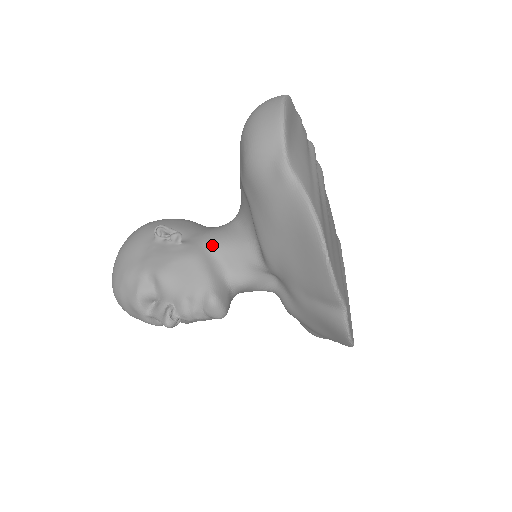
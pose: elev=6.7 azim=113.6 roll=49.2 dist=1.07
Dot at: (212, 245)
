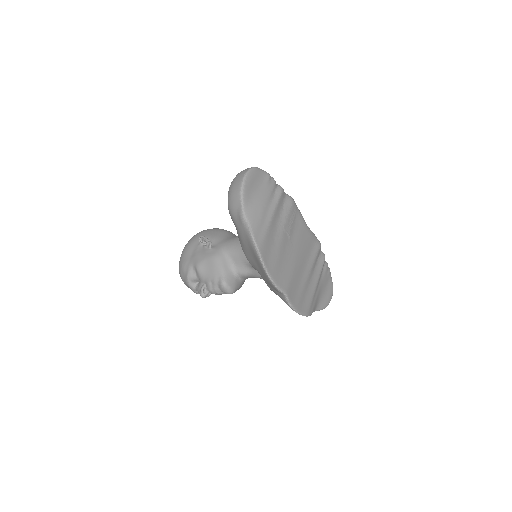
Dot at: (227, 250)
